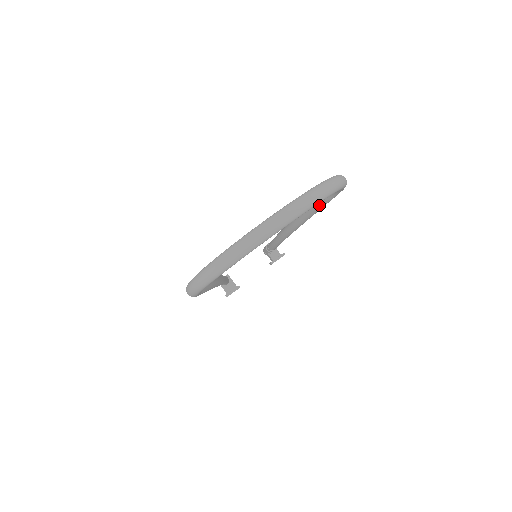
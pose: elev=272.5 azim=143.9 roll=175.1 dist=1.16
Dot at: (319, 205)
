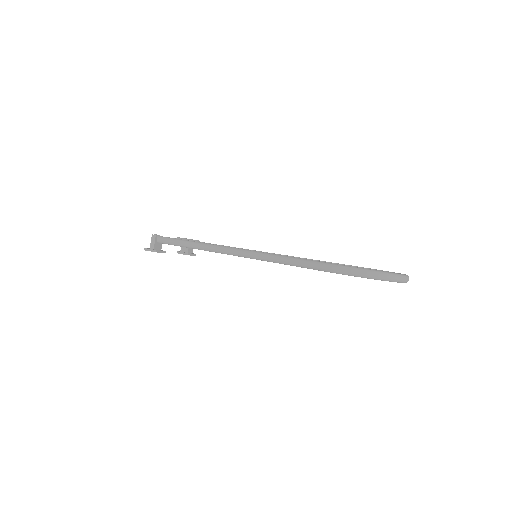
Dot at: occluded
